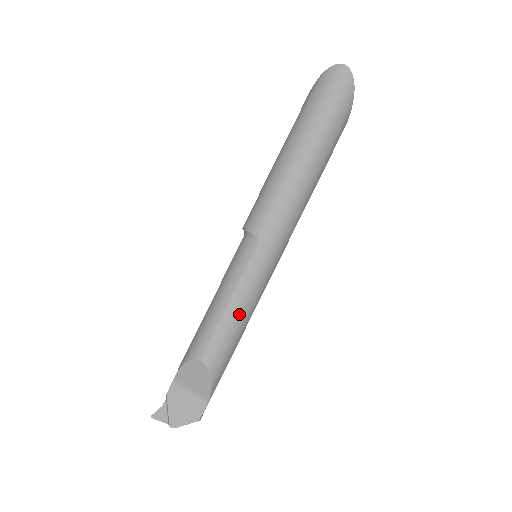
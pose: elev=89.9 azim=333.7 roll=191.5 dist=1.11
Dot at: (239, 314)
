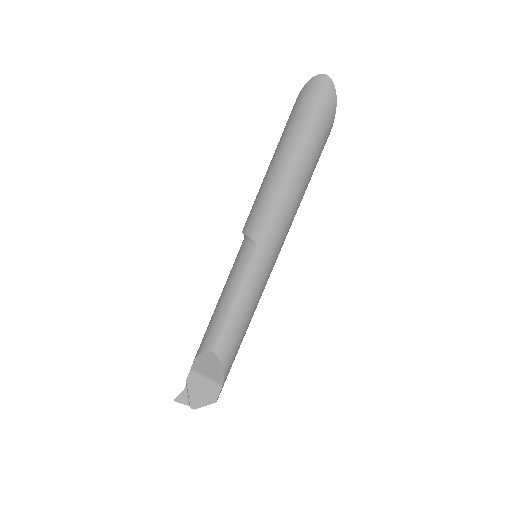
Dot at: (243, 310)
